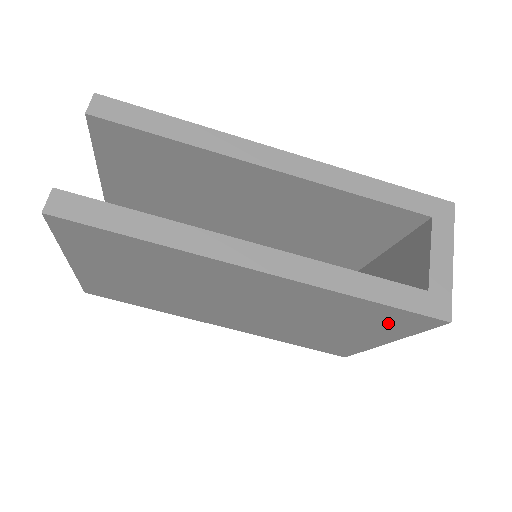
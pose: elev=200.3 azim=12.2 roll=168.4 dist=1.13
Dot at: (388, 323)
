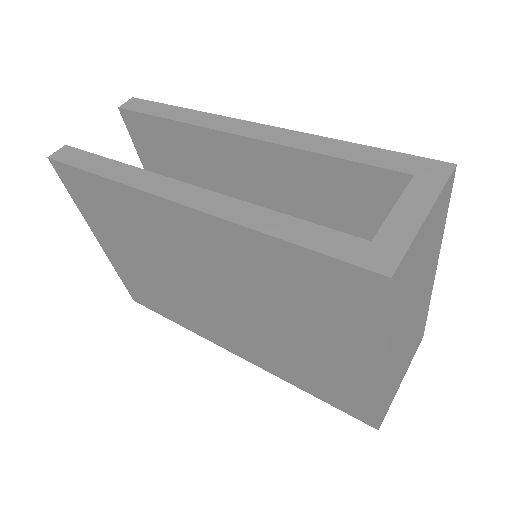
Dot at: (340, 302)
